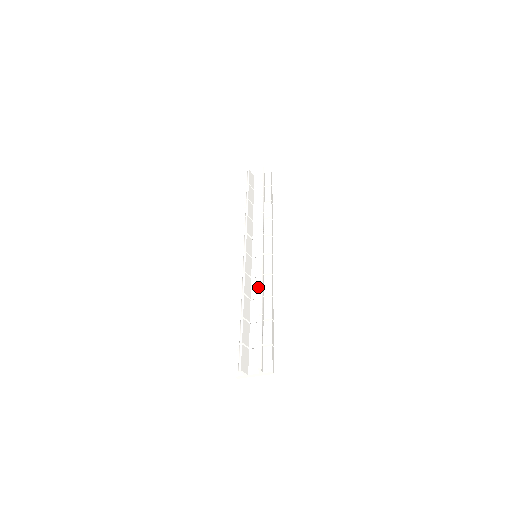
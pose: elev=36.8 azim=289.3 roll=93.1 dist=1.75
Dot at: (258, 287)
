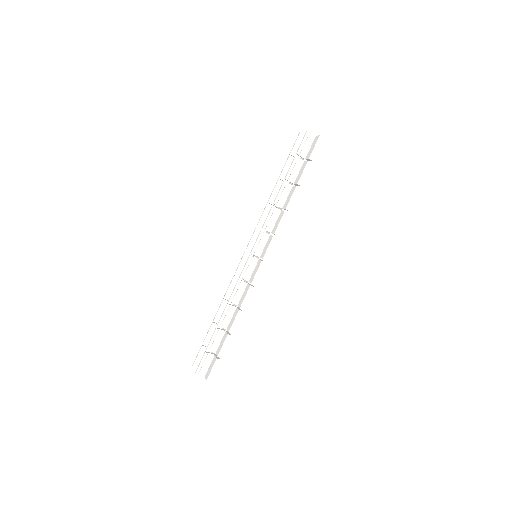
Dot at: occluded
